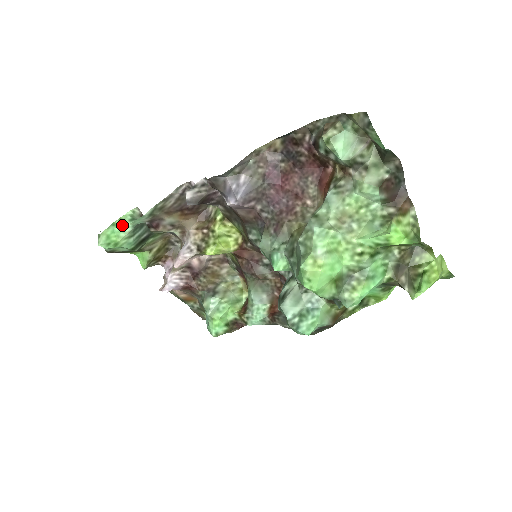
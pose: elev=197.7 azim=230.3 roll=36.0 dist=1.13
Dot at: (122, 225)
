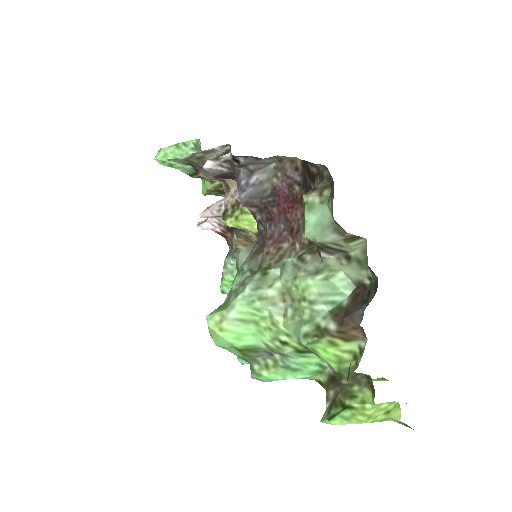
Dot at: (183, 150)
